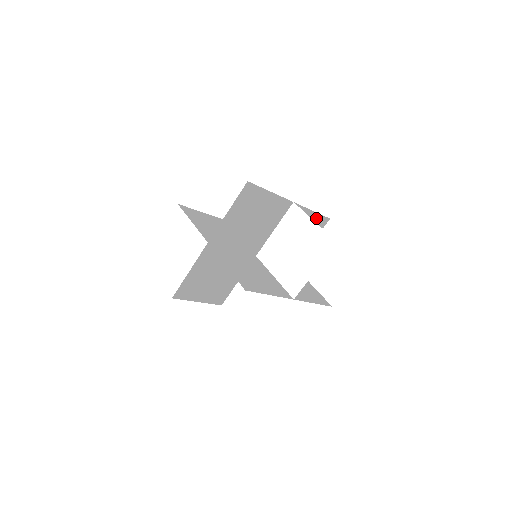
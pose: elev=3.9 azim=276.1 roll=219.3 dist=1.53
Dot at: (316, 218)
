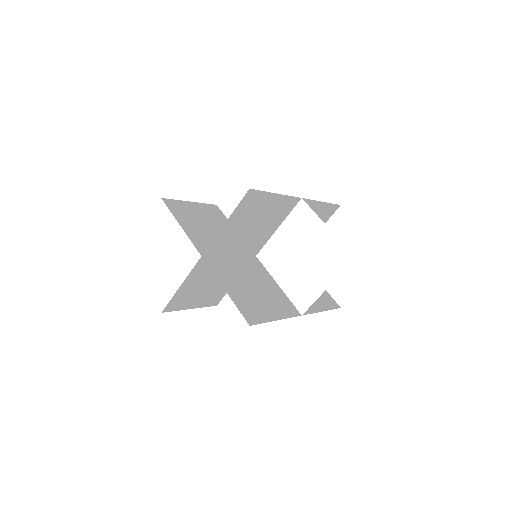
Dot at: (325, 207)
